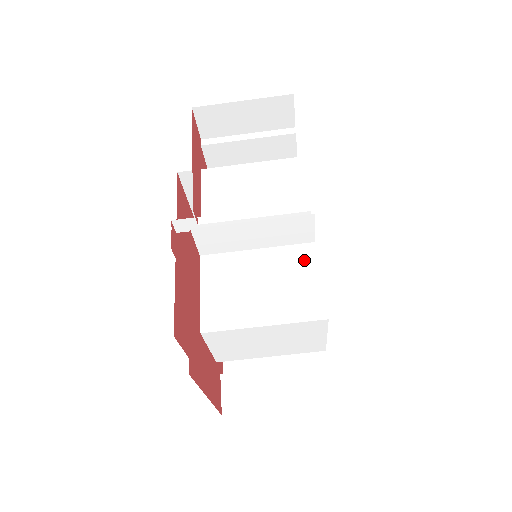
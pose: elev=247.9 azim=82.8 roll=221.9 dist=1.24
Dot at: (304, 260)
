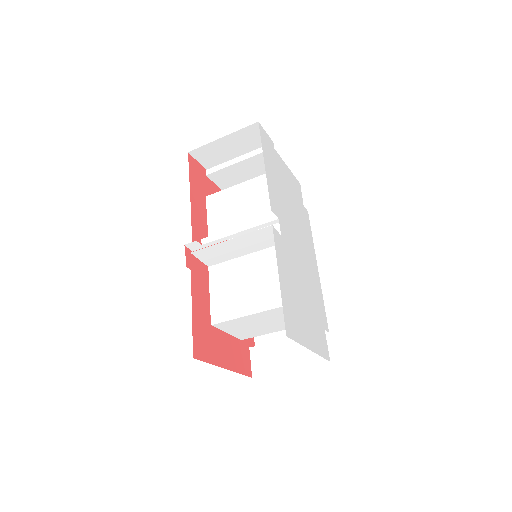
Dot at: occluded
